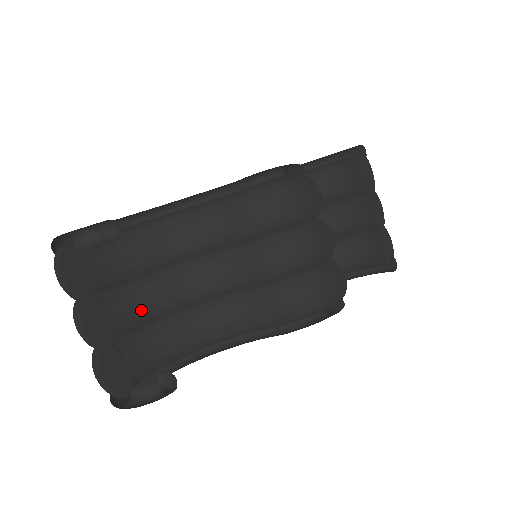
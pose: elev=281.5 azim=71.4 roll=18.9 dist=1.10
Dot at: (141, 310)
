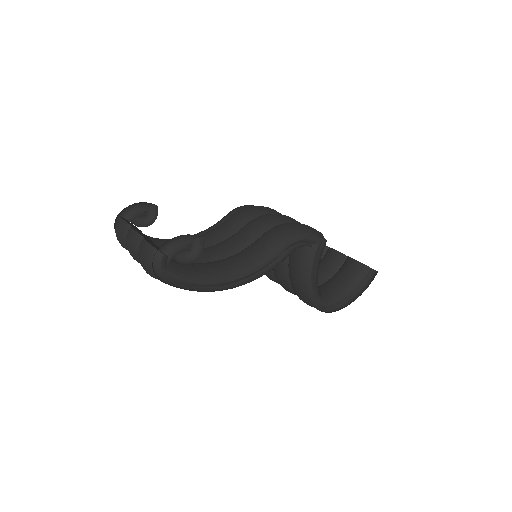
Dot at: occluded
